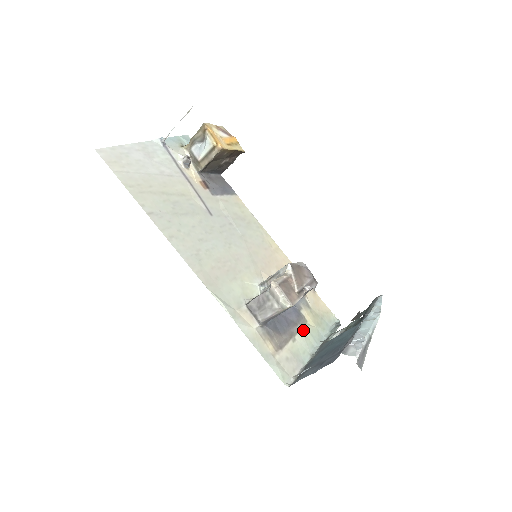
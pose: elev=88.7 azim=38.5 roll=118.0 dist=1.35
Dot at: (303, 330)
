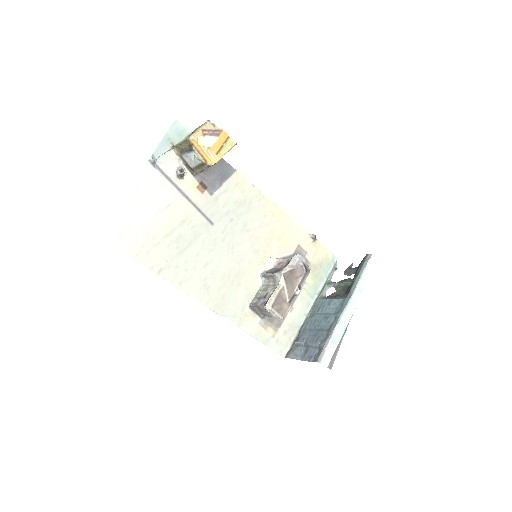
Dot at: (301, 294)
